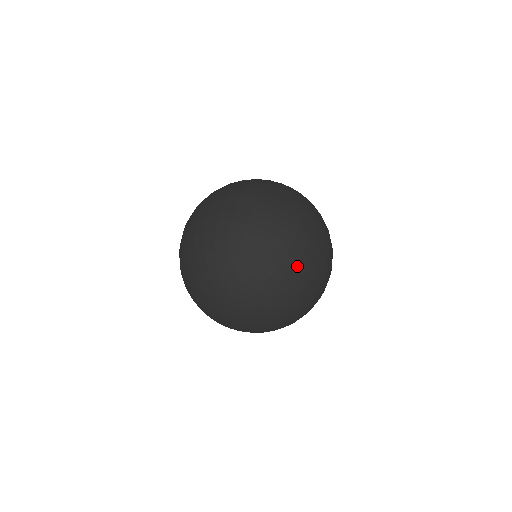
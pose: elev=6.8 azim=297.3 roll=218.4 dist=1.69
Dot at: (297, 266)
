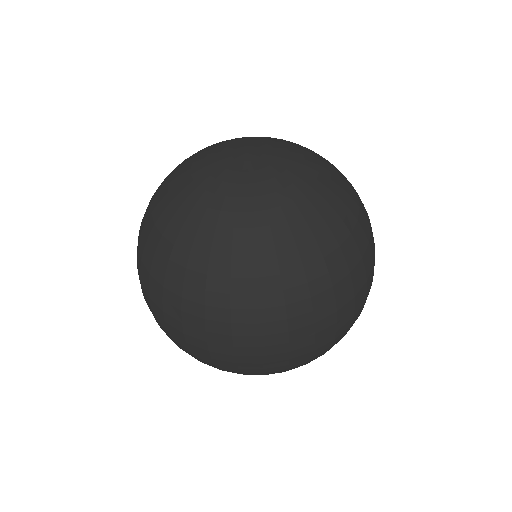
Dot at: occluded
